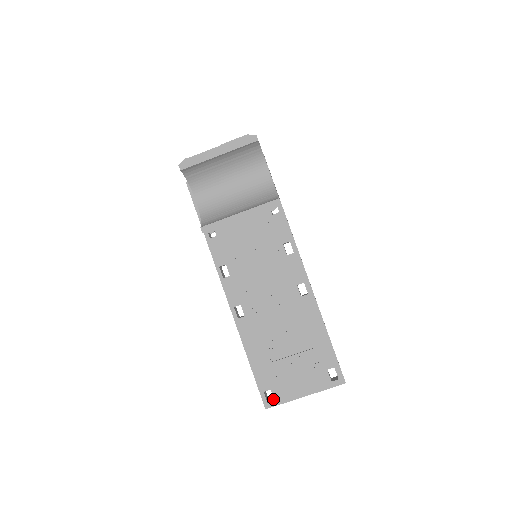
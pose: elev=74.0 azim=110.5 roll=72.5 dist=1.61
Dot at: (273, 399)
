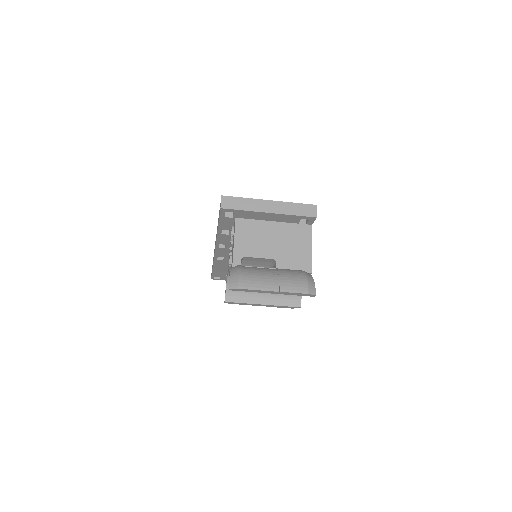
Dot at: occluded
